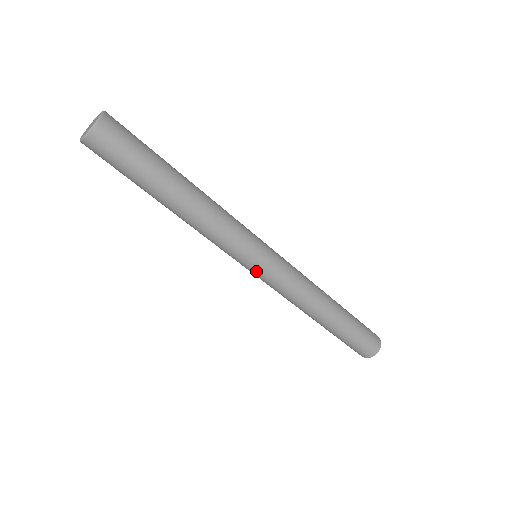
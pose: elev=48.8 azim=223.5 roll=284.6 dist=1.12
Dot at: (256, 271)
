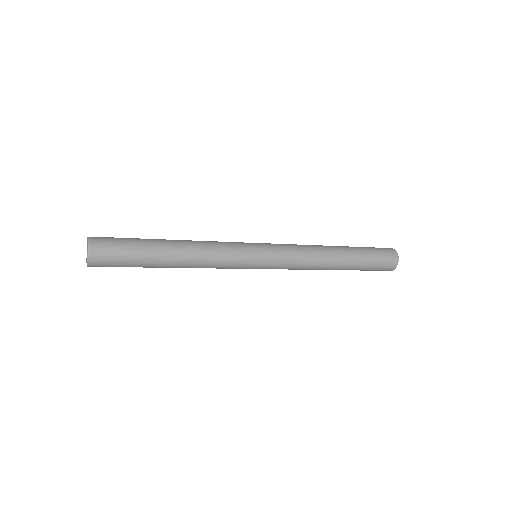
Dot at: occluded
